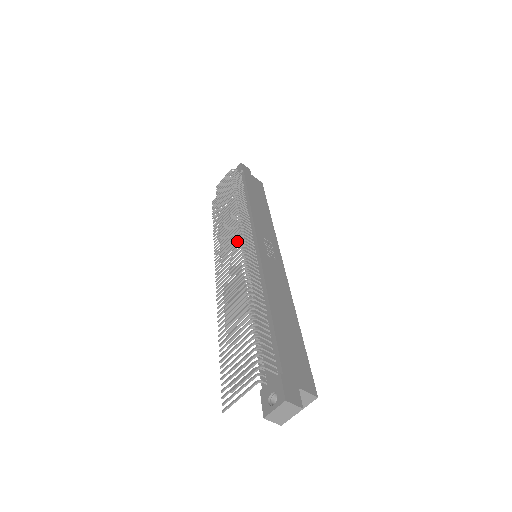
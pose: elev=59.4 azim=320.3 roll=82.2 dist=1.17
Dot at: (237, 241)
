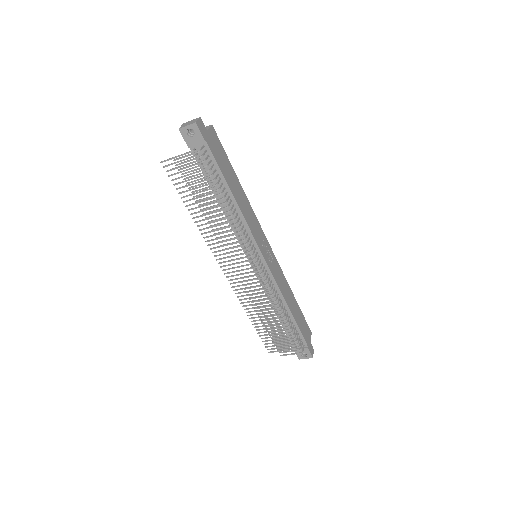
Dot at: (253, 268)
